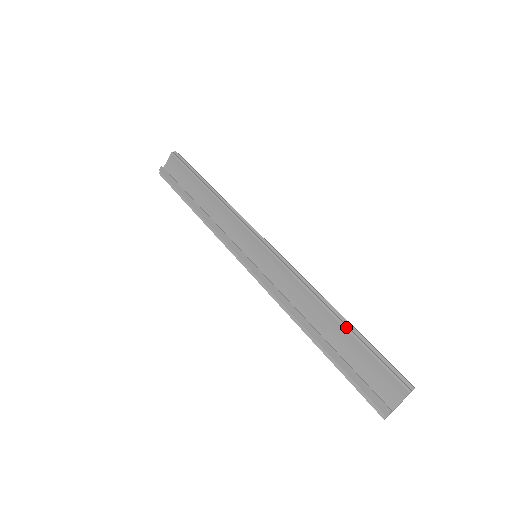
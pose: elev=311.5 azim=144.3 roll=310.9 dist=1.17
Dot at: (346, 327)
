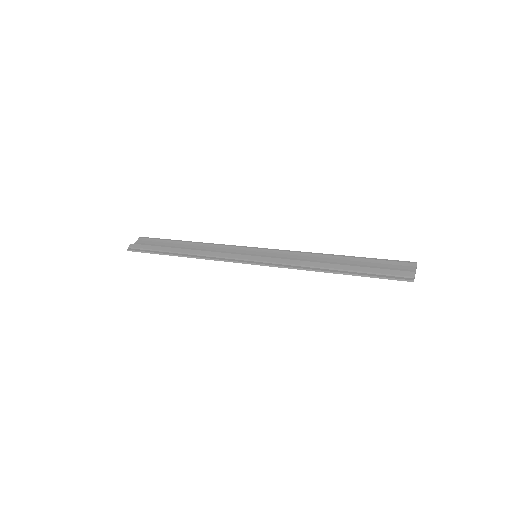
Dot at: (353, 256)
